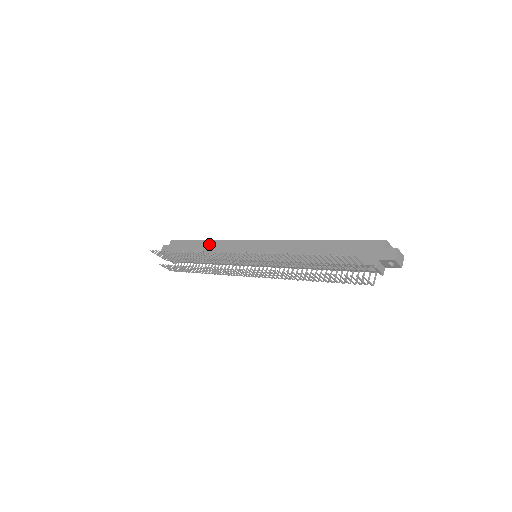
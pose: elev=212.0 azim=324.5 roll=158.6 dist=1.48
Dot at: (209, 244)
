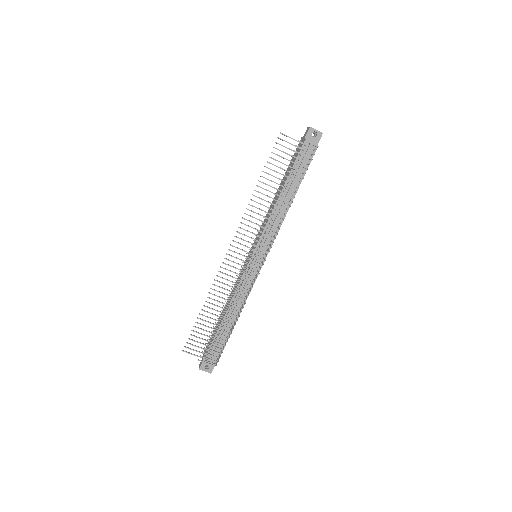
Dot at: occluded
